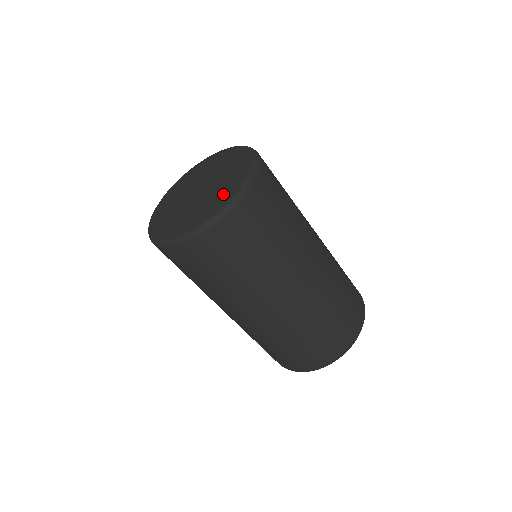
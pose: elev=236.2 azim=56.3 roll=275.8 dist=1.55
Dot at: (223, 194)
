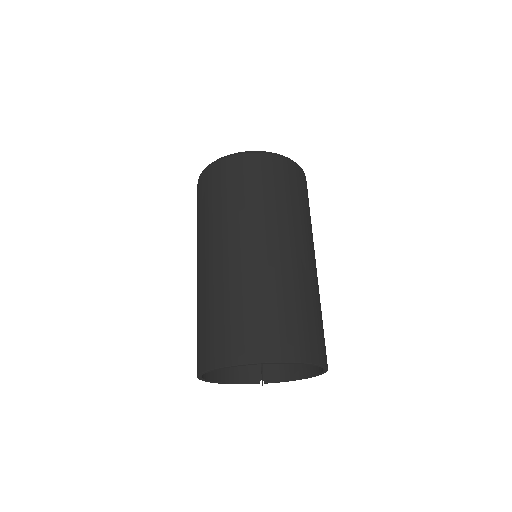
Dot at: occluded
